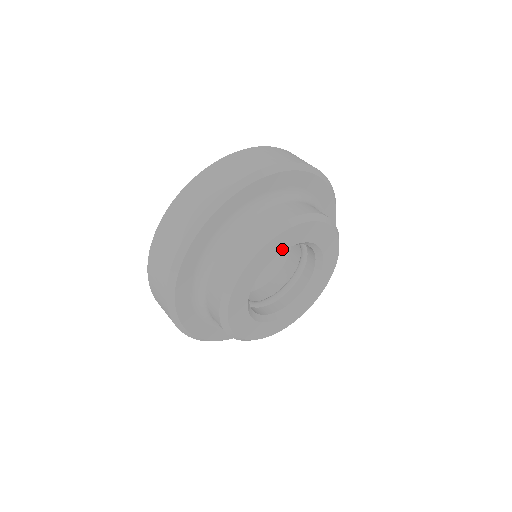
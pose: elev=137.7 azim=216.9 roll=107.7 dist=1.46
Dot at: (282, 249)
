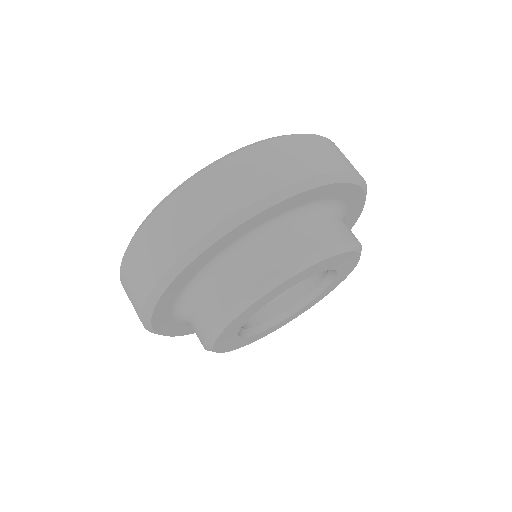
Dot at: (316, 272)
